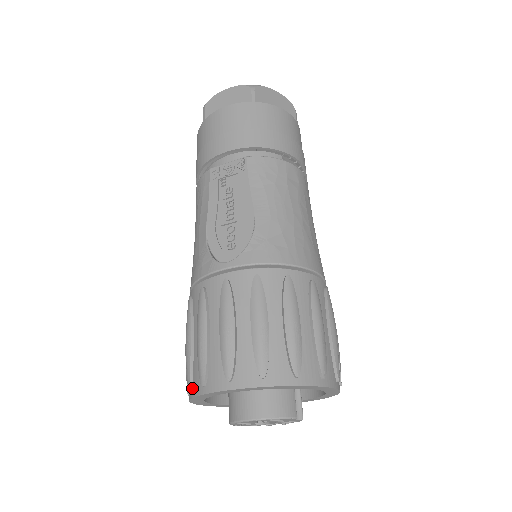
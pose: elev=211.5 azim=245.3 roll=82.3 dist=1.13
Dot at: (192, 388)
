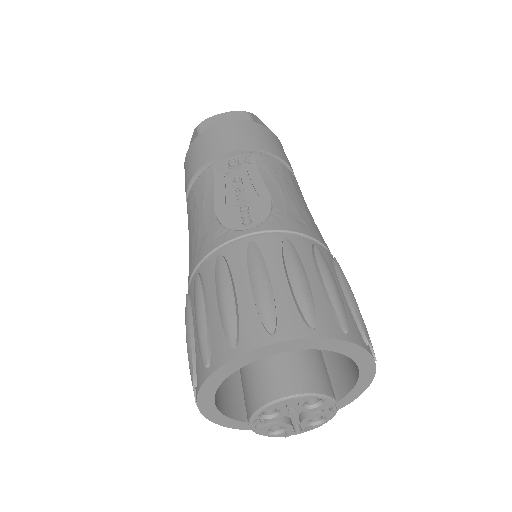
Dot at: (211, 362)
